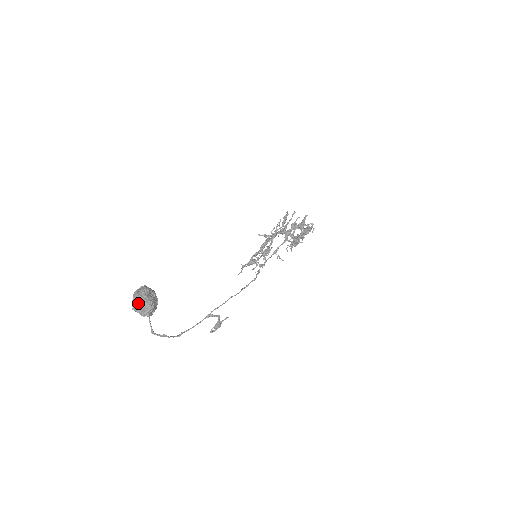
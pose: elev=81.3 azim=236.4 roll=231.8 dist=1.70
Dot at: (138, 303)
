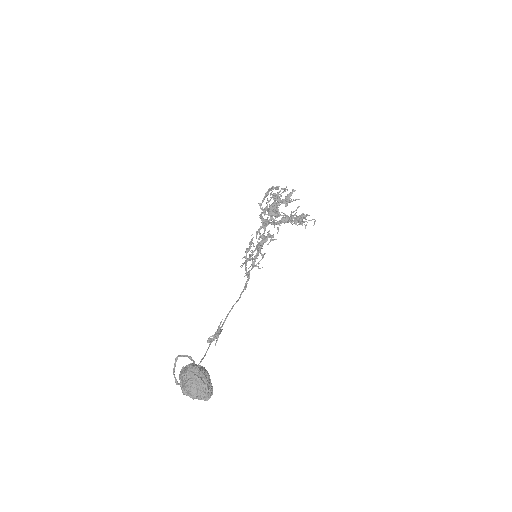
Dot at: (197, 395)
